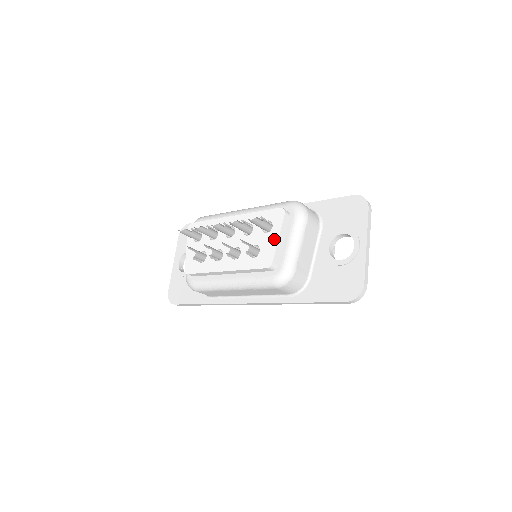
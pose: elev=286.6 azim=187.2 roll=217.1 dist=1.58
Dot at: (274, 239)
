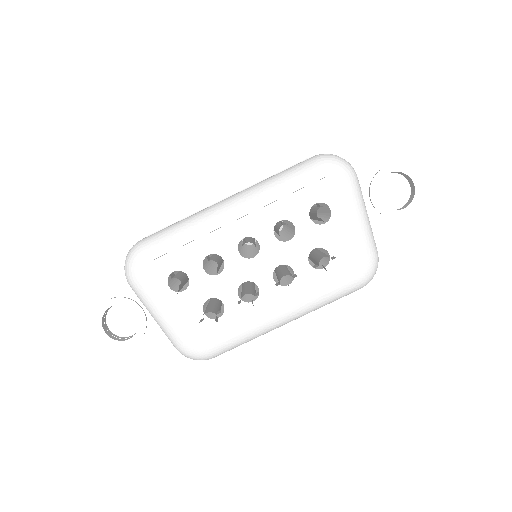
Dot at: (346, 227)
